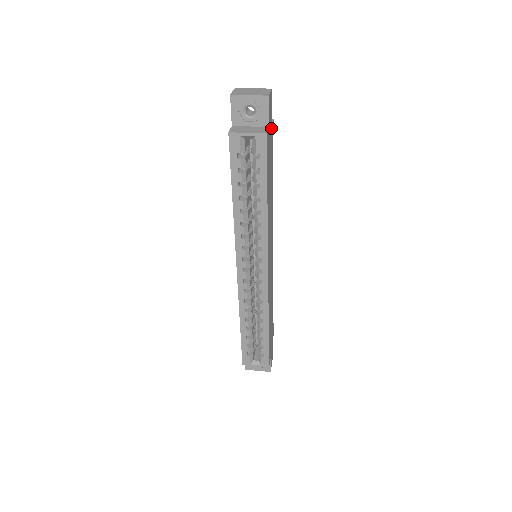
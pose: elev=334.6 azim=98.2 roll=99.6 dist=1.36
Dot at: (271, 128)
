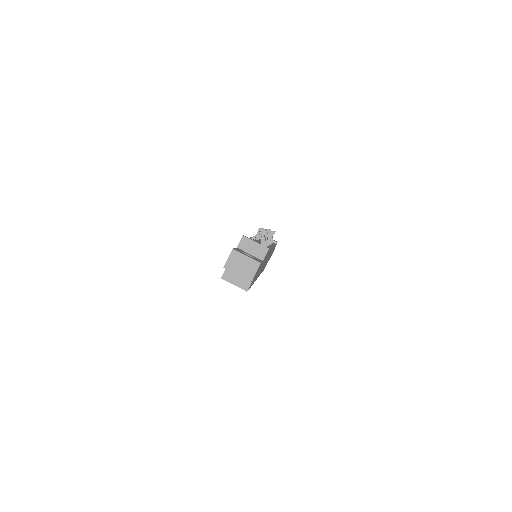
Dot at: (261, 263)
